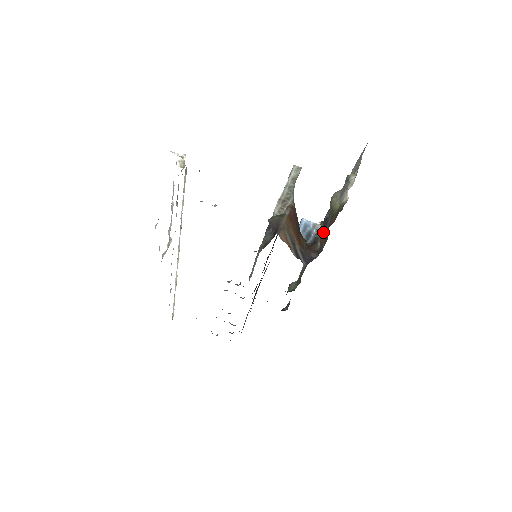
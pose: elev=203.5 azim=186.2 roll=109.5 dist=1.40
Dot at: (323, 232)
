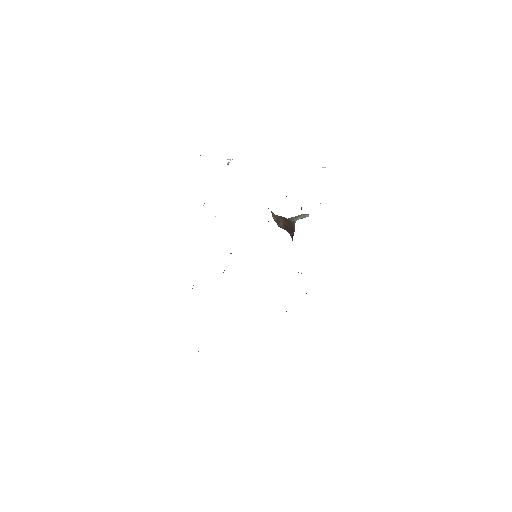
Dot at: occluded
